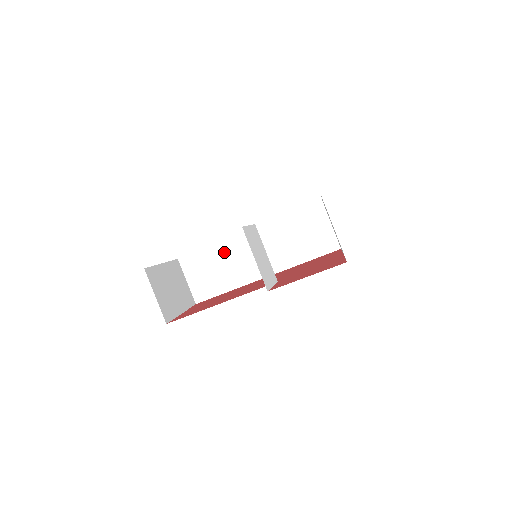
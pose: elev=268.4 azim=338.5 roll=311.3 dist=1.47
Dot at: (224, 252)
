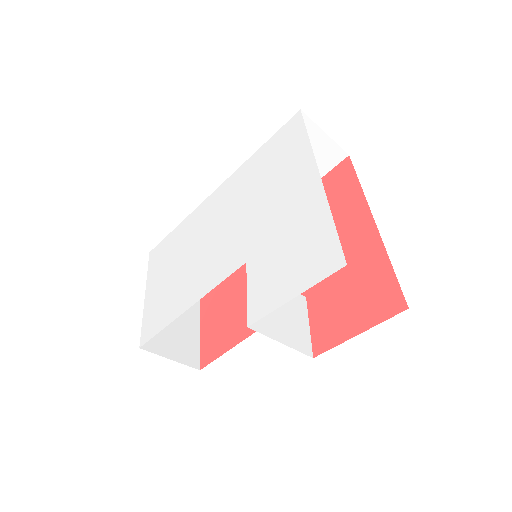
Dot at: occluded
